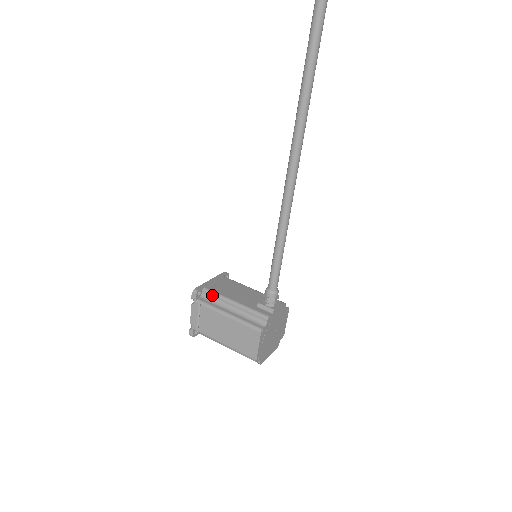
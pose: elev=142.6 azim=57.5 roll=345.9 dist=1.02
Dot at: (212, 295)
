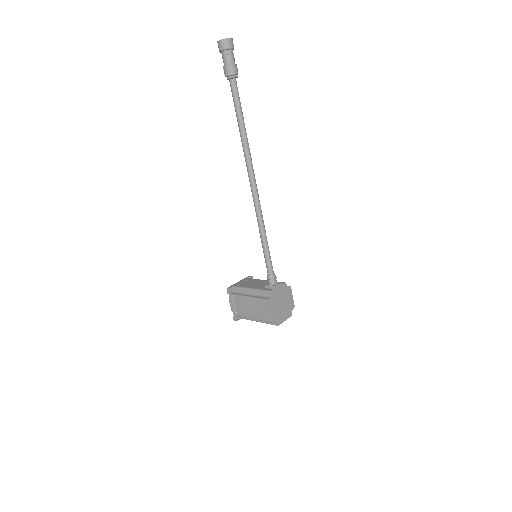
Dot at: (239, 289)
